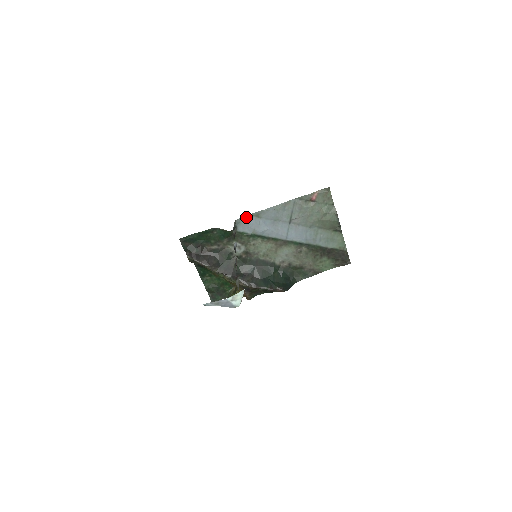
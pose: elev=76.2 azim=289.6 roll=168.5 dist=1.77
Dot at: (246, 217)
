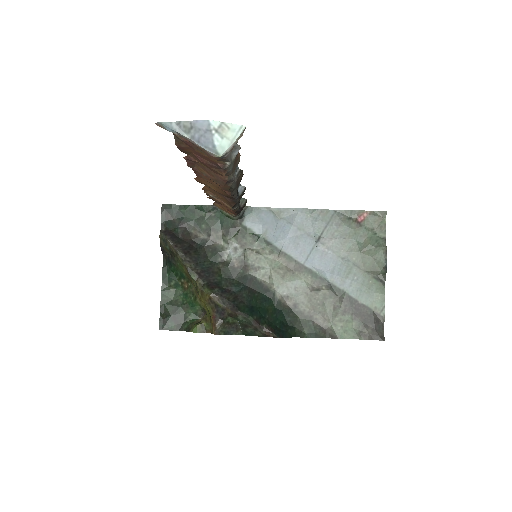
Dot at: (262, 209)
